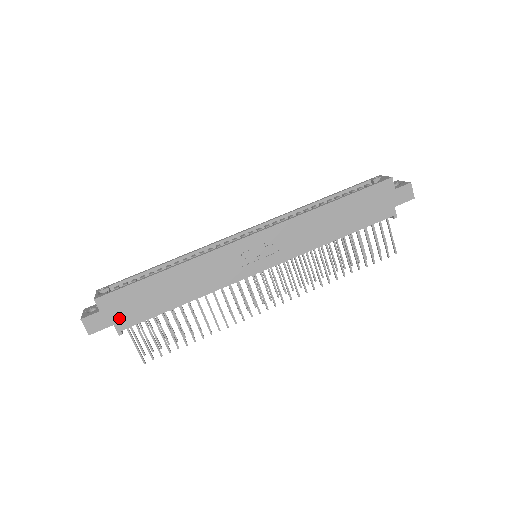
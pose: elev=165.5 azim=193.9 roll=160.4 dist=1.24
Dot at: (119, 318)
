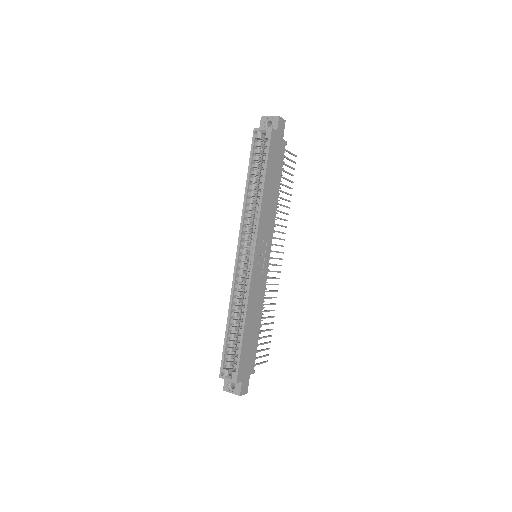
Dot at: (249, 370)
